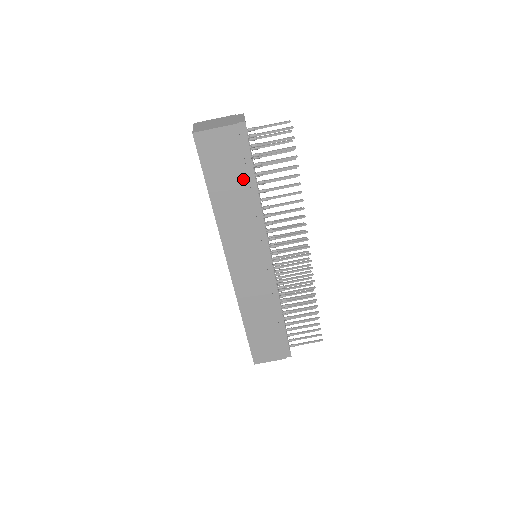
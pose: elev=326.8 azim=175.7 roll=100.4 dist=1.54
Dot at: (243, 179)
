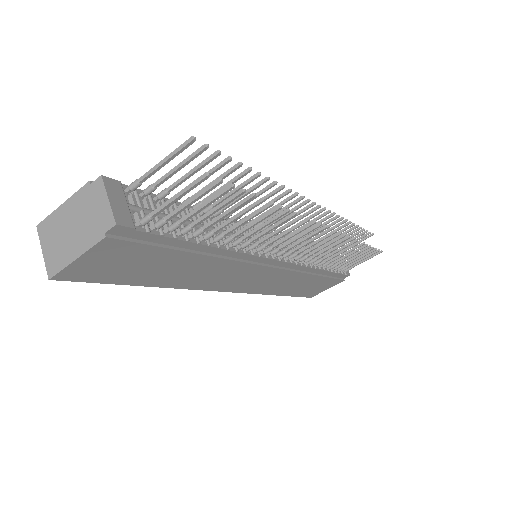
Dot at: (178, 256)
